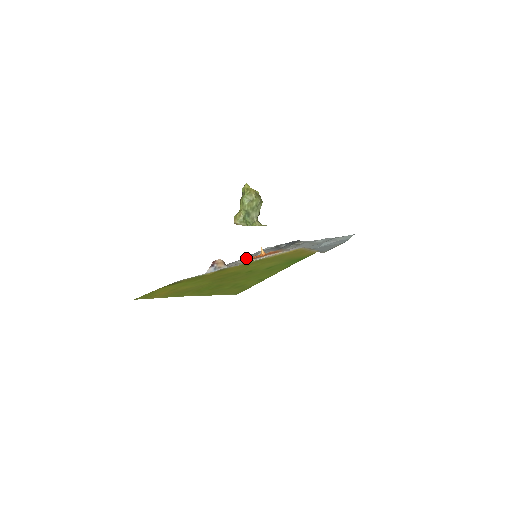
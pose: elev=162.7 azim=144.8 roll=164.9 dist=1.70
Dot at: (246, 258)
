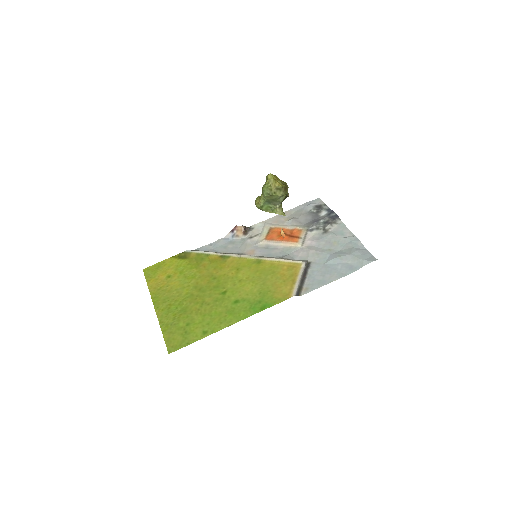
Dot at: (271, 227)
